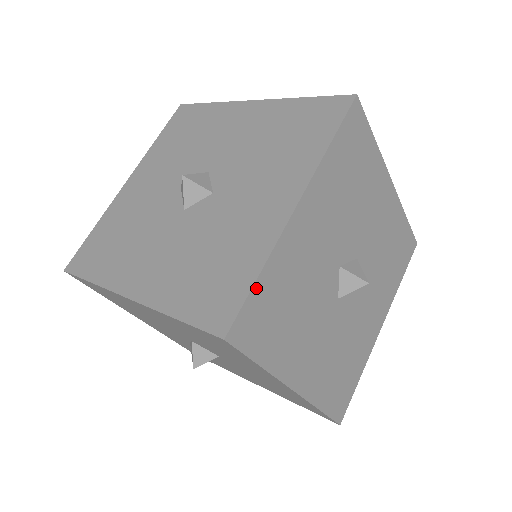
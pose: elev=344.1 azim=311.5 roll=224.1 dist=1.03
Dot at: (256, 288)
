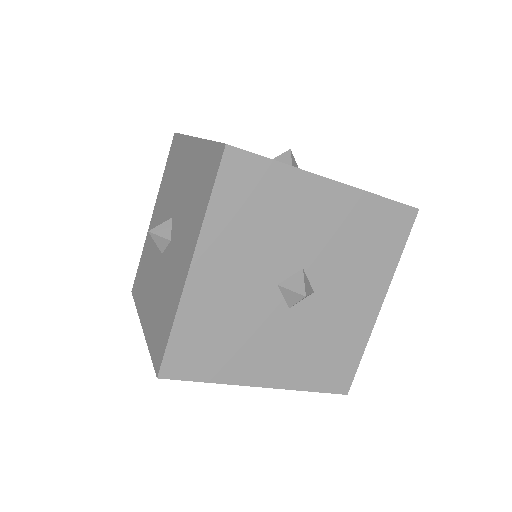
Dot at: (173, 338)
